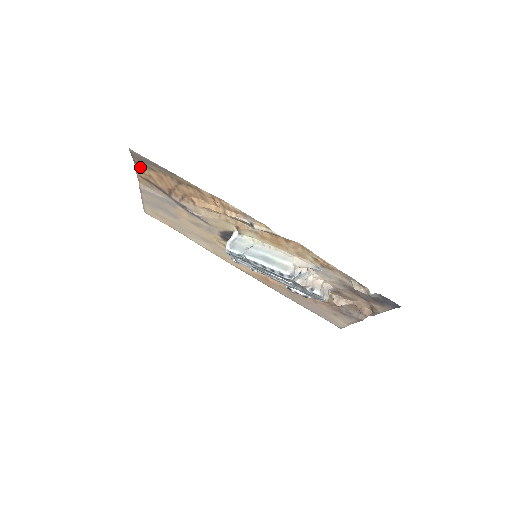
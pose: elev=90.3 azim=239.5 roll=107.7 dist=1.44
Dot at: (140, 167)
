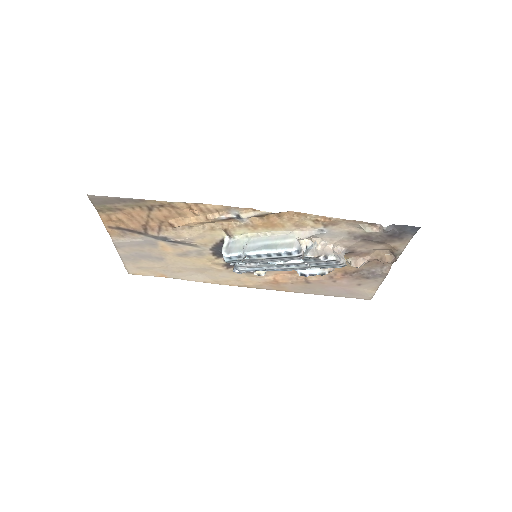
Dot at: (105, 215)
